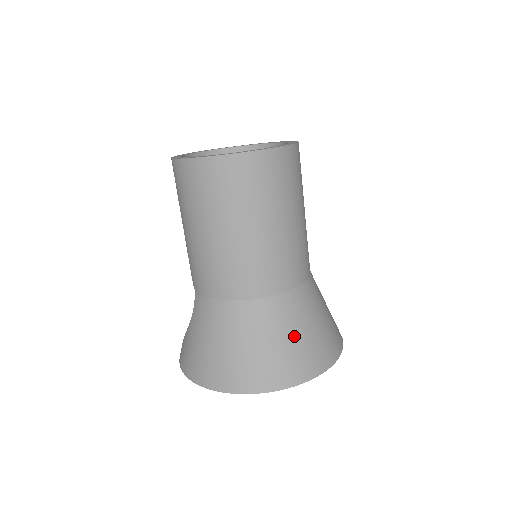
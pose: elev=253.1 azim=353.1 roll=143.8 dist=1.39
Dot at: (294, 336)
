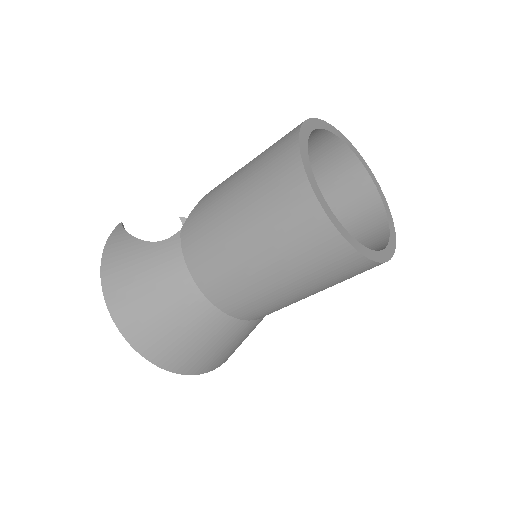
Dot at: (211, 347)
